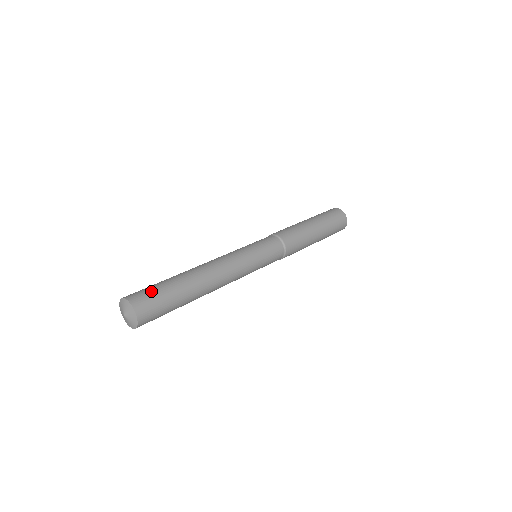
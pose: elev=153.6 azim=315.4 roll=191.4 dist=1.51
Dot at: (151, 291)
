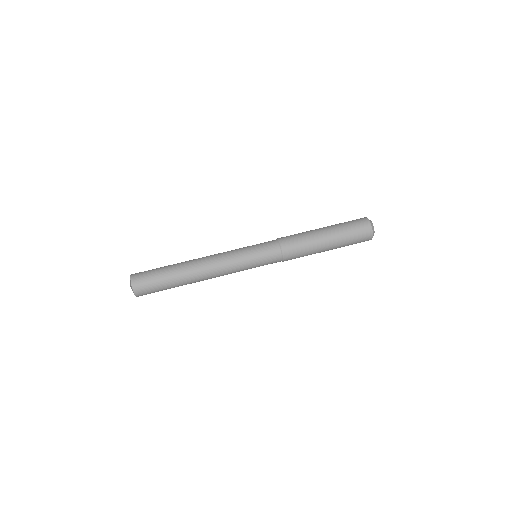
Dot at: (153, 290)
